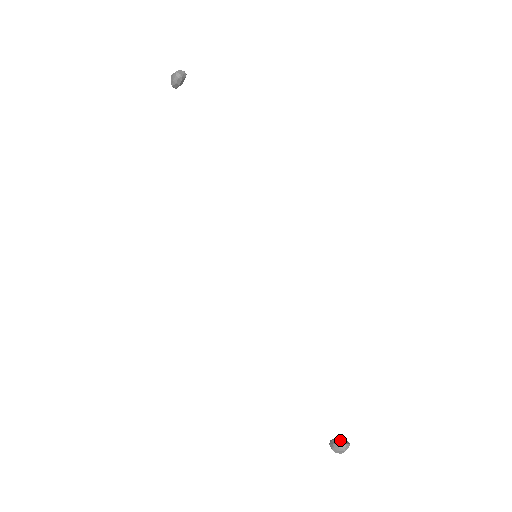
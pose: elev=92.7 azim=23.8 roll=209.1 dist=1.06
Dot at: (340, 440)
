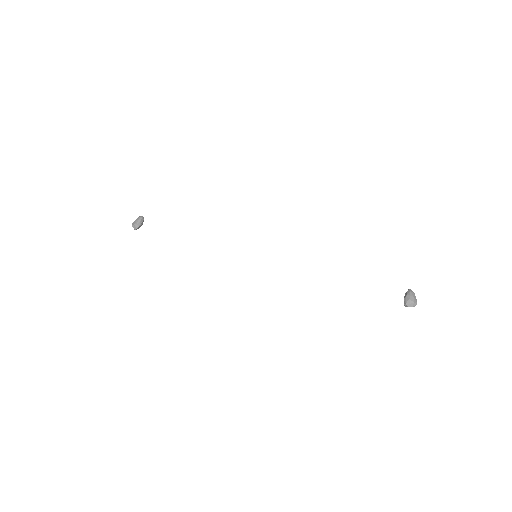
Dot at: (406, 293)
